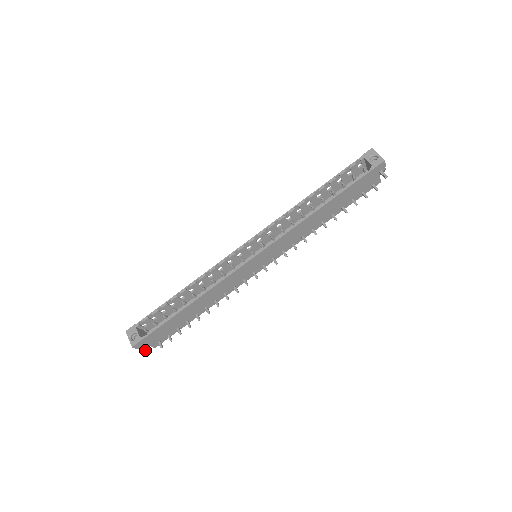
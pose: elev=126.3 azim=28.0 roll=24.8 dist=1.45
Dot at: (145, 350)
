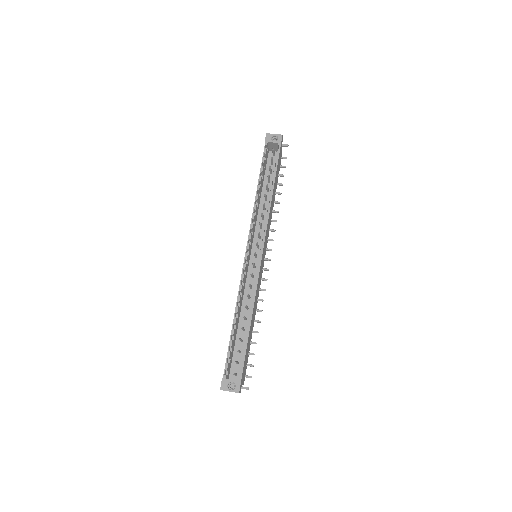
Dot at: occluded
